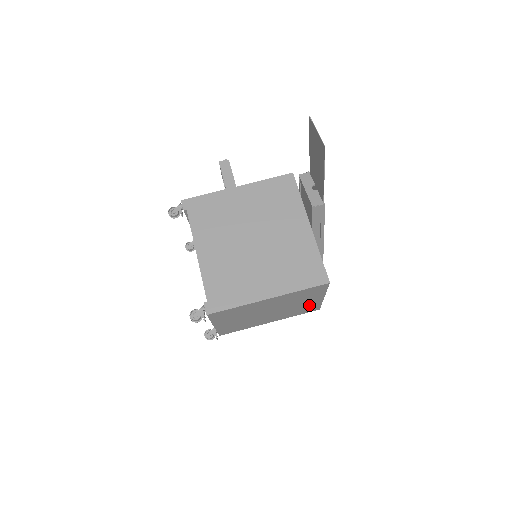
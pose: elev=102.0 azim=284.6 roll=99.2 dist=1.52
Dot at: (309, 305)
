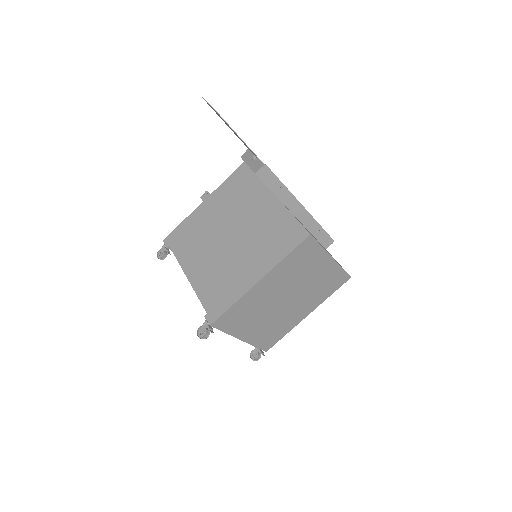
Dot at: (328, 275)
